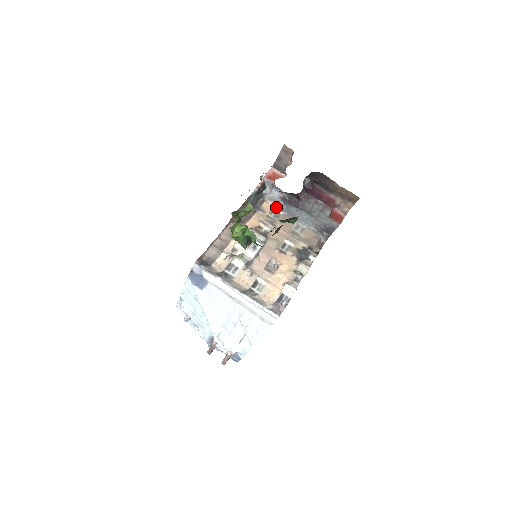
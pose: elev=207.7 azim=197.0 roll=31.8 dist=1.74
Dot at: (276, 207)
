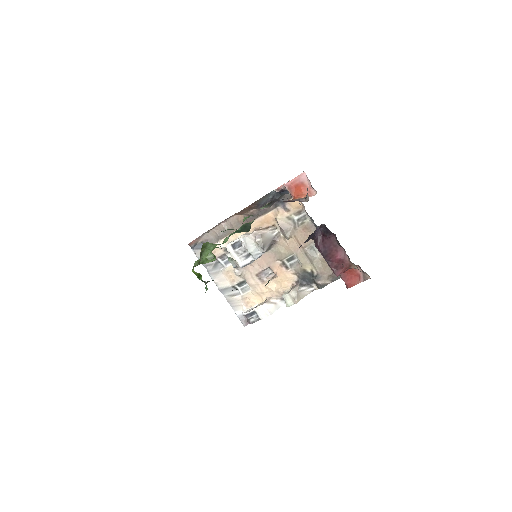
Dot at: (305, 210)
